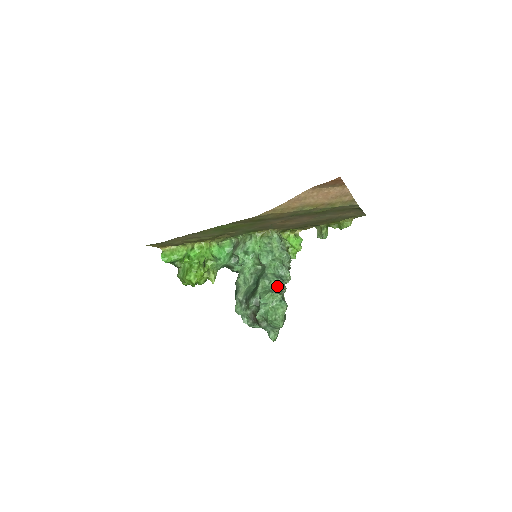
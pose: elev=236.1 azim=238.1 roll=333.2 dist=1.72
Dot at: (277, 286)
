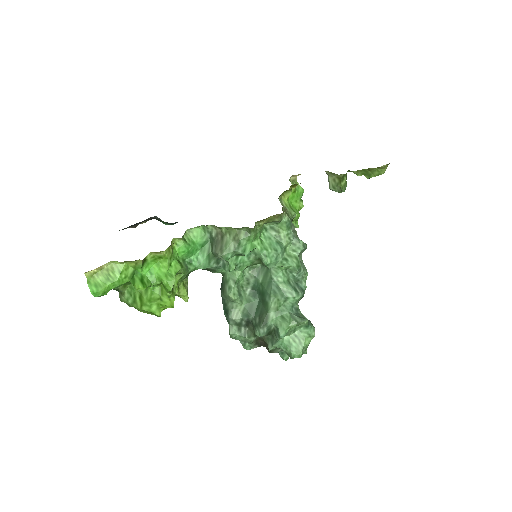
Dot at: (296, 302)
